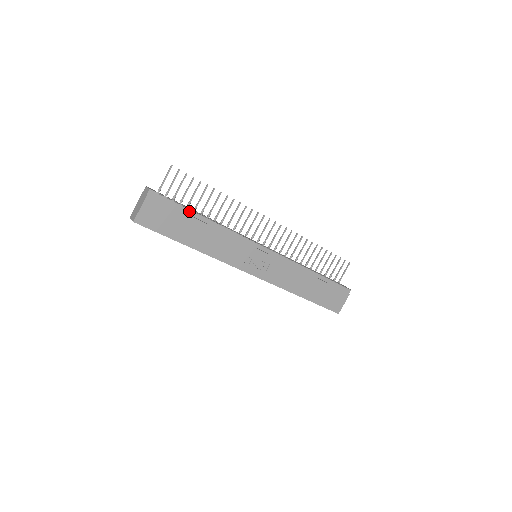
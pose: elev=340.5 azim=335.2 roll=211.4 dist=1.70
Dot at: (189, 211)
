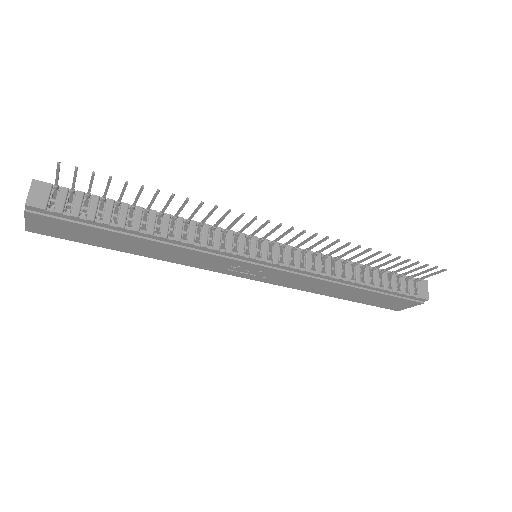
Dot at: (111, 226)
